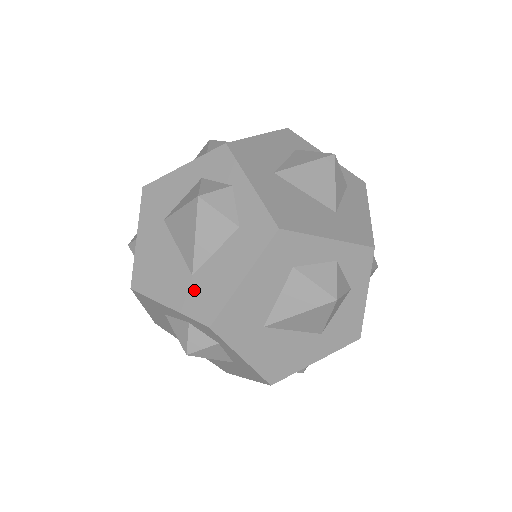
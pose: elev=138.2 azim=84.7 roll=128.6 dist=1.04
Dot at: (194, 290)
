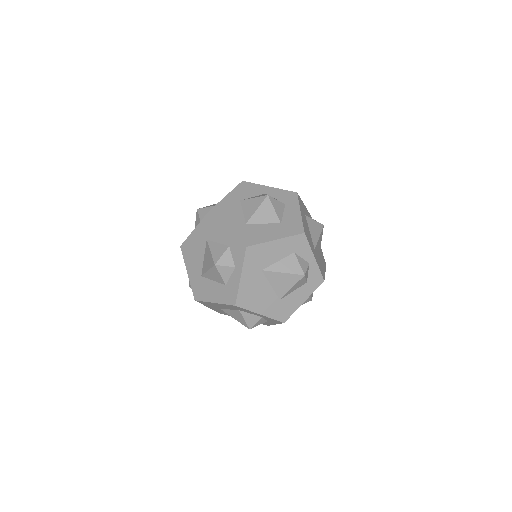
Dot at: (198, 282)
